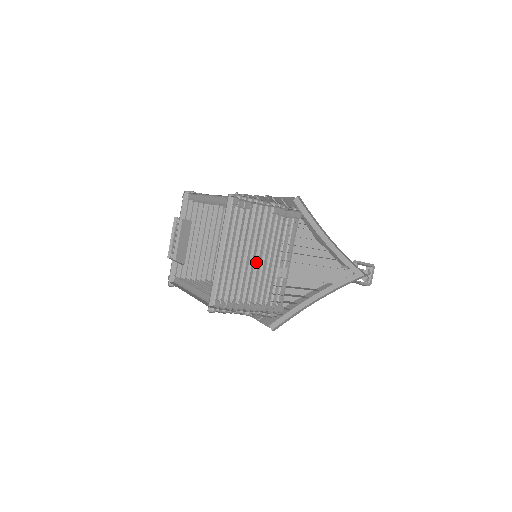
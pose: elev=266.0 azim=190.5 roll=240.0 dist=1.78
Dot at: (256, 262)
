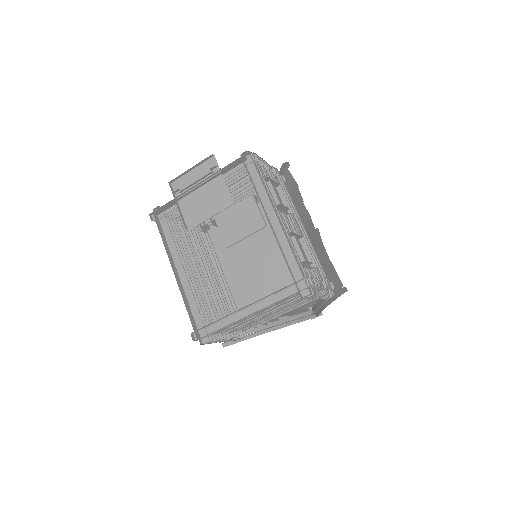
Dot at: occluded
